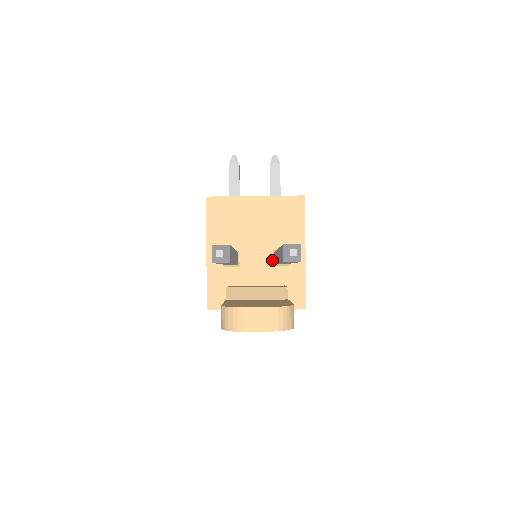
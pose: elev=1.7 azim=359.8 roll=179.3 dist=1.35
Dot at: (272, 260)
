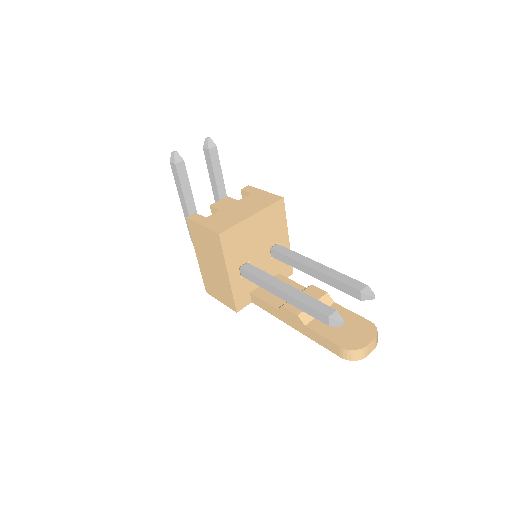
Dot at: (270, 255)
